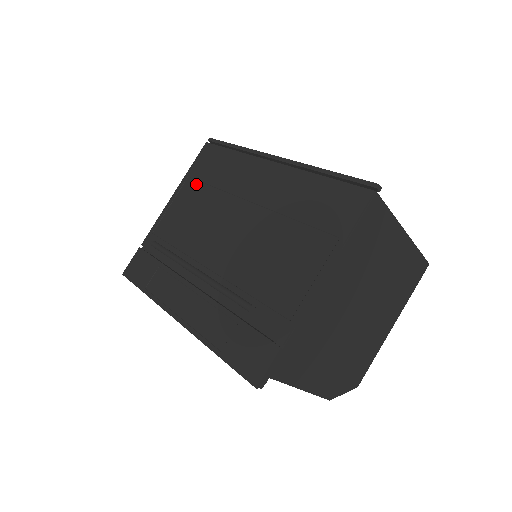
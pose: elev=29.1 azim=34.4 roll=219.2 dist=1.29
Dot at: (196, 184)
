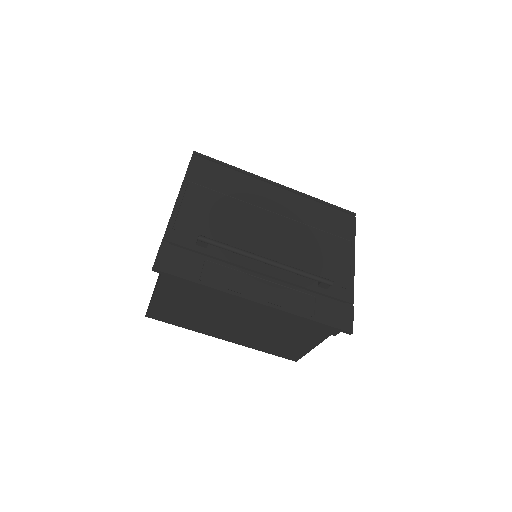
Dot at: (204, 190)
